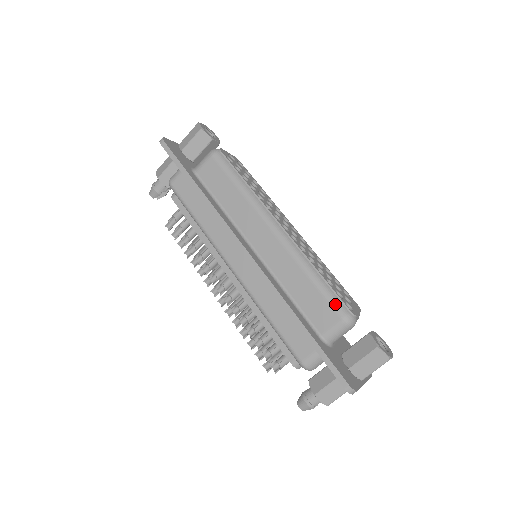
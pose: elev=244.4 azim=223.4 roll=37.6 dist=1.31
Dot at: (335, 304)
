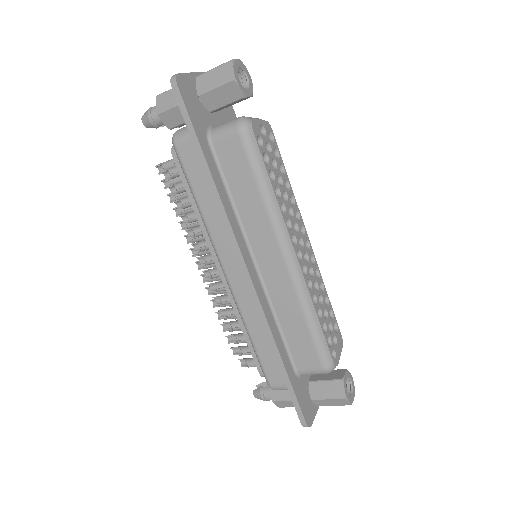
Dot at: (322, 354)
